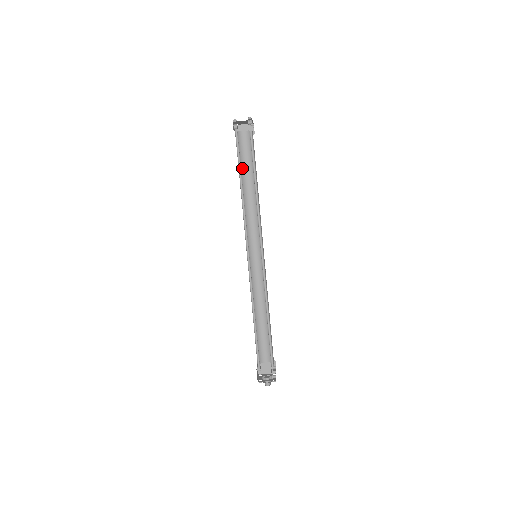
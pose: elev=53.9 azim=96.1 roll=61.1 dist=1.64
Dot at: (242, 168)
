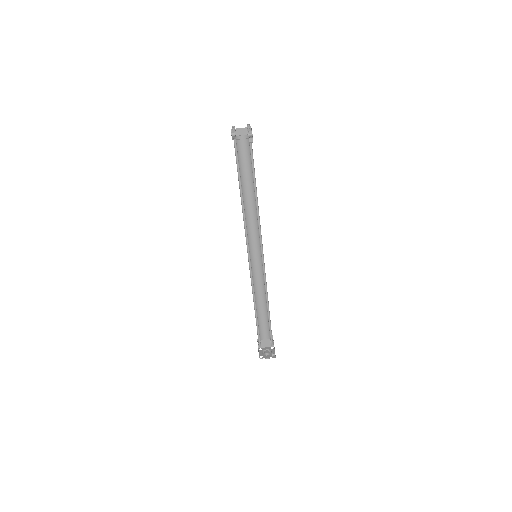
Dot at: (240, 173)
